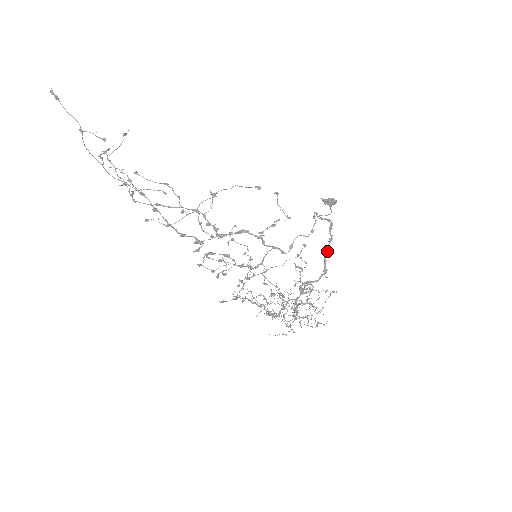
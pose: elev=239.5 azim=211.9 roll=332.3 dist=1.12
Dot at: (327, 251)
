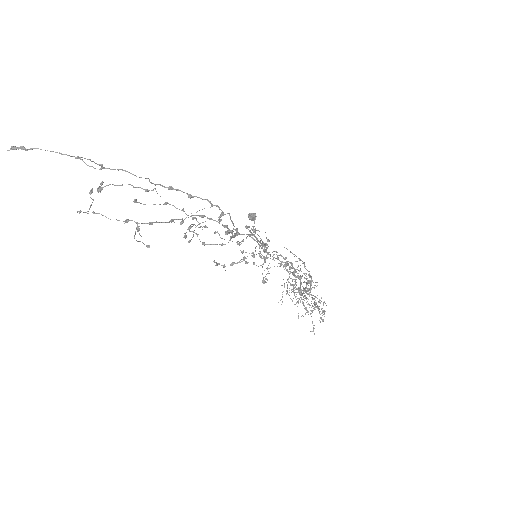
Dot at: occluded
